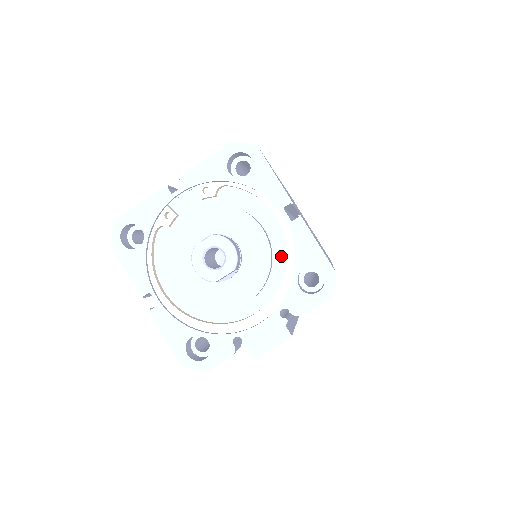
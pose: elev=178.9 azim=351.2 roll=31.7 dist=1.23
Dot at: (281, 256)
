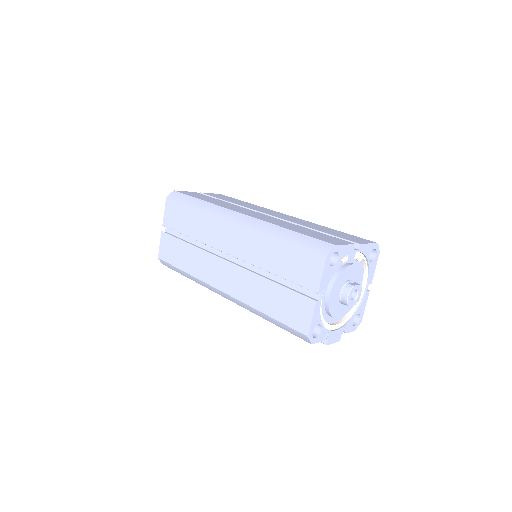
Dot at: occluded
